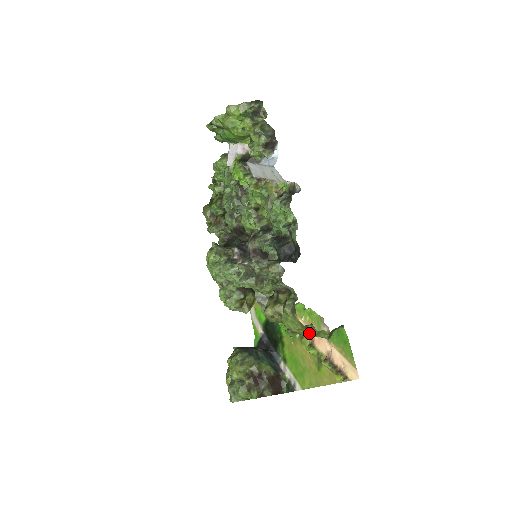
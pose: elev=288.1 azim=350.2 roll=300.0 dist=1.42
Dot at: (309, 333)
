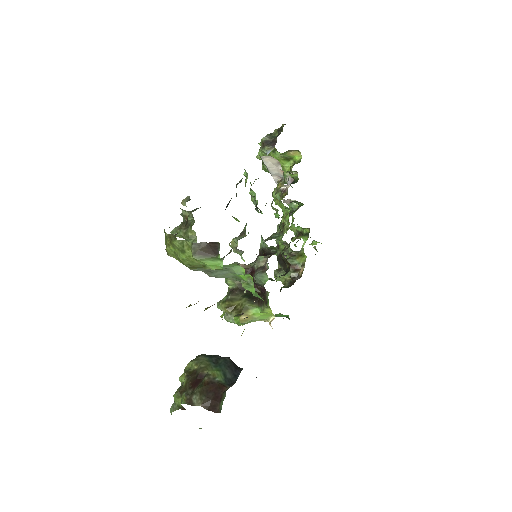
Dot at: (177, 249)
